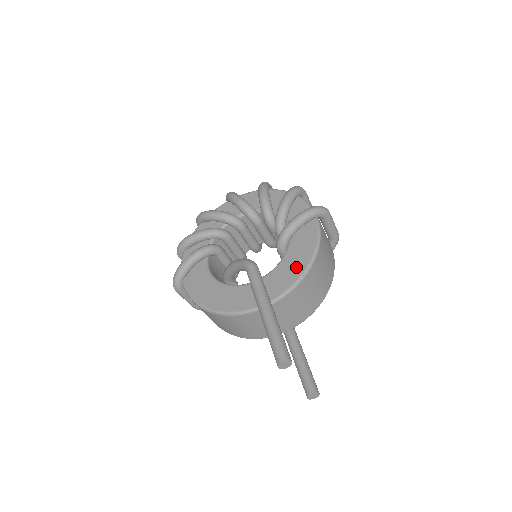
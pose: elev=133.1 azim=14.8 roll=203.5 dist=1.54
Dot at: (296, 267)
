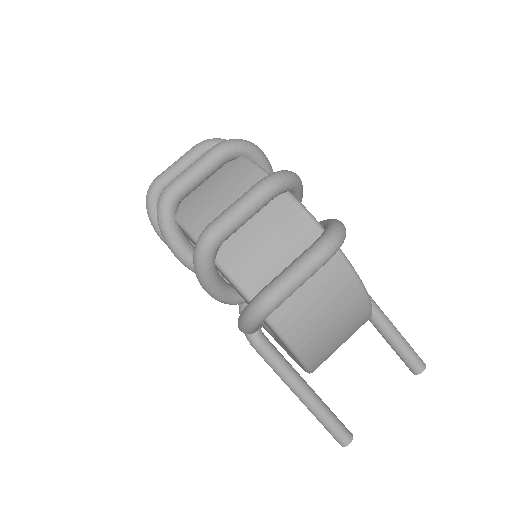
Dot at: (295, 359)
